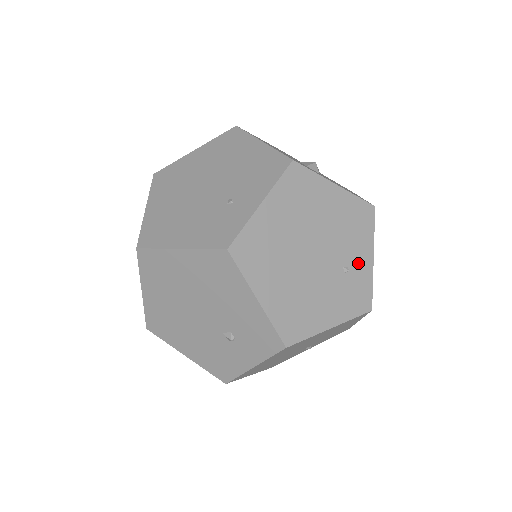
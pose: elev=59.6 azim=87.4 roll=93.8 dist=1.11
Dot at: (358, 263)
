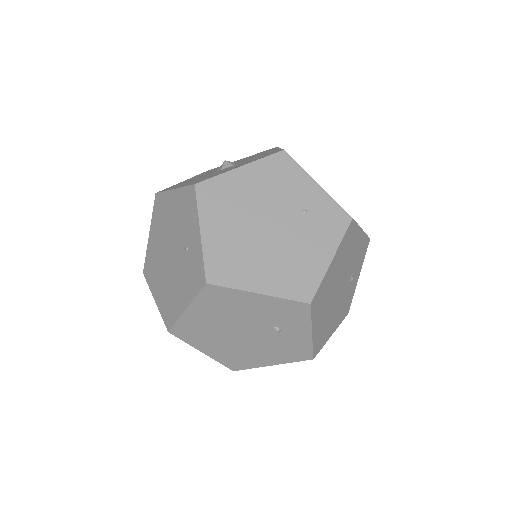
Dot at: (309, 199)
